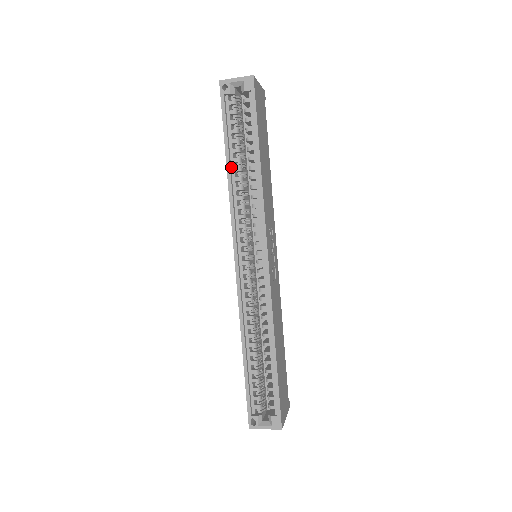
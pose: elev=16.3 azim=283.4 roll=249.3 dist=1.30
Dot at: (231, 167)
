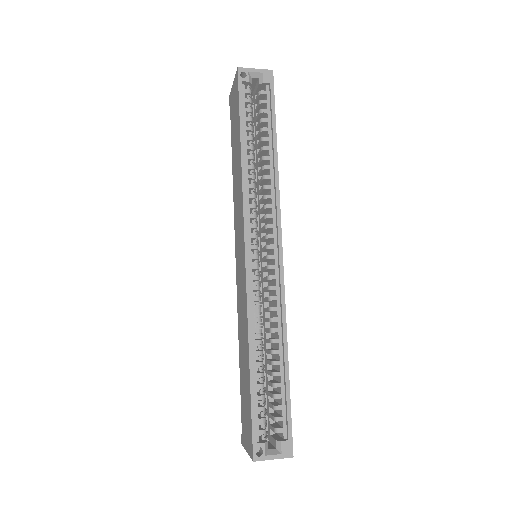
Dot at: (244, 154)
